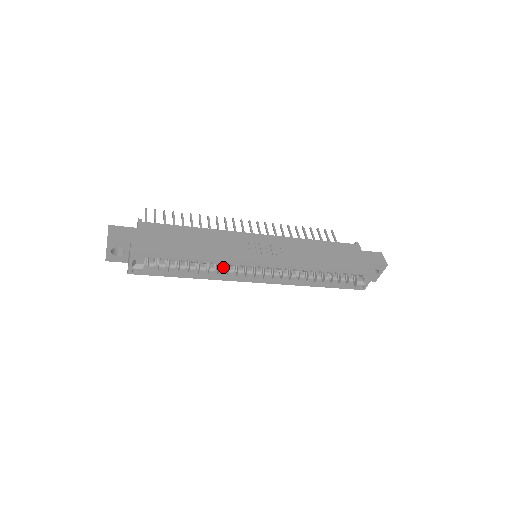
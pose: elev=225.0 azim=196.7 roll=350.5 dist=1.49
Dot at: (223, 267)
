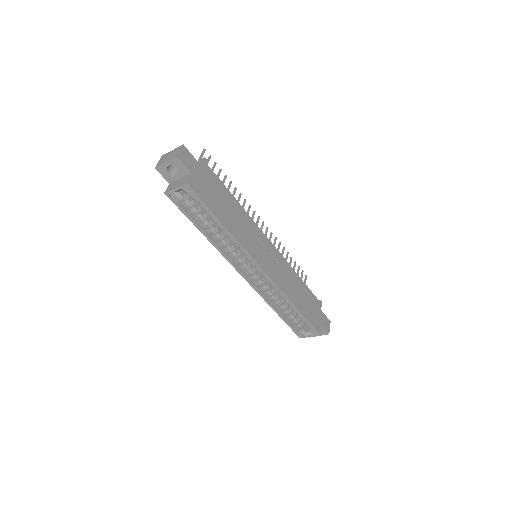
Dot at: (232, 246)
